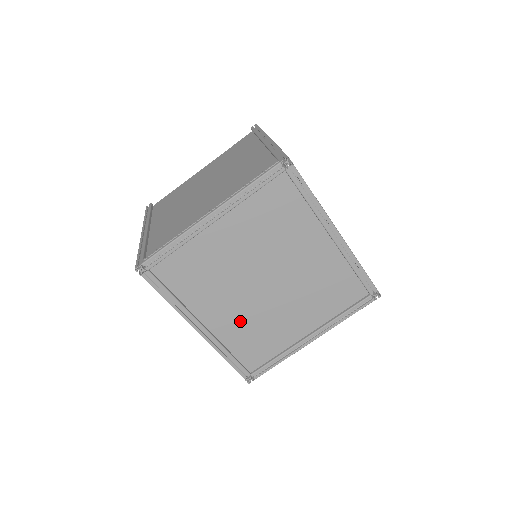
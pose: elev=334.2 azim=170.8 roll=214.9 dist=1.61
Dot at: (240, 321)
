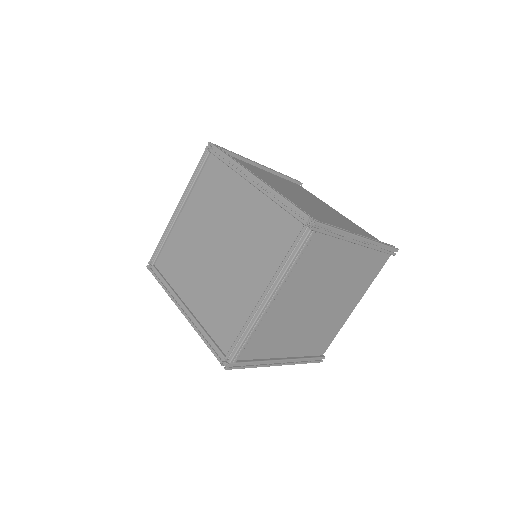
Dot at: (209, 295)
